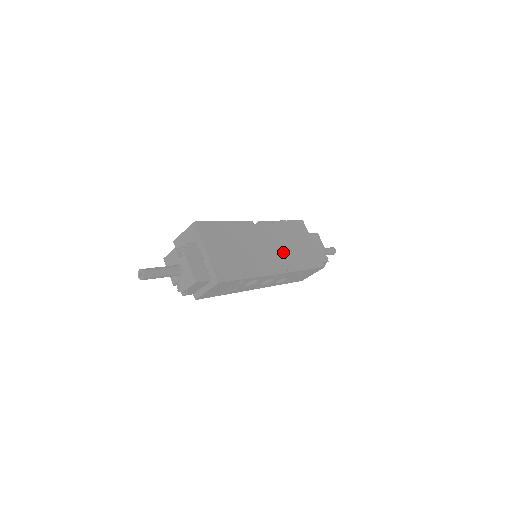
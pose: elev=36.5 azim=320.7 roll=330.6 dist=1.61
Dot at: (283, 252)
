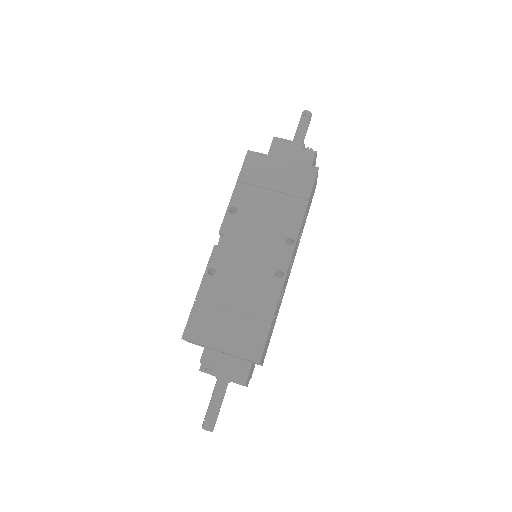
Dot at: (270, 227)
